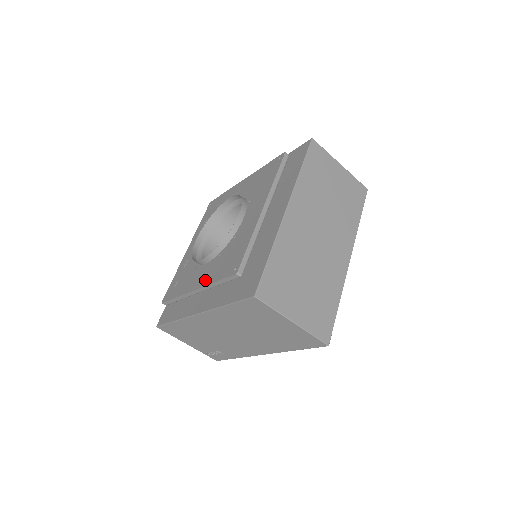
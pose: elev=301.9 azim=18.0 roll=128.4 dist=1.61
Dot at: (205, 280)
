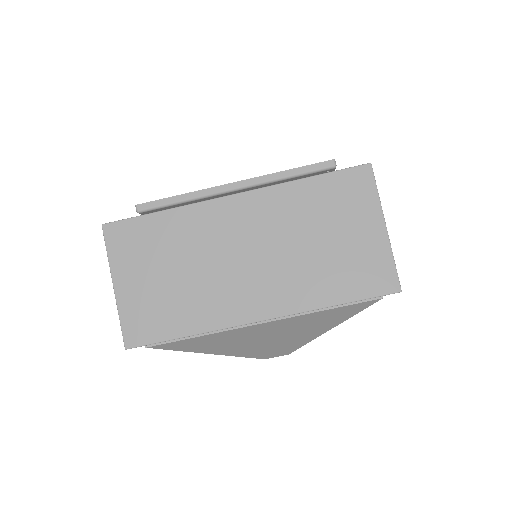
Dot at: occluded
